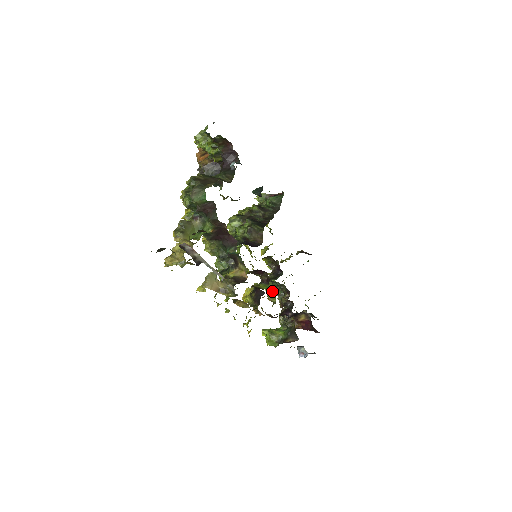
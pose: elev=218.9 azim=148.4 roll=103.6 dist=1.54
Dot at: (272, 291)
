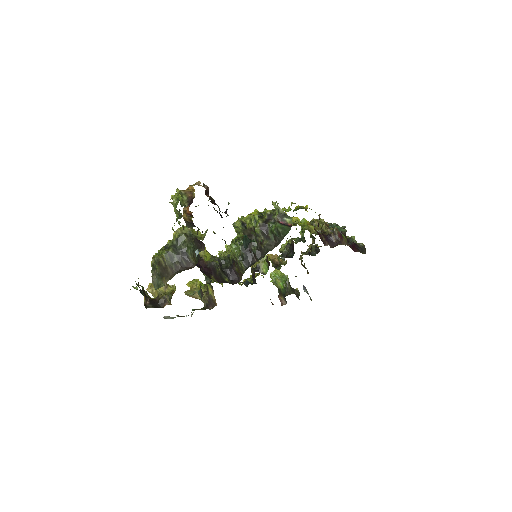
Dot at: (279, 264)
